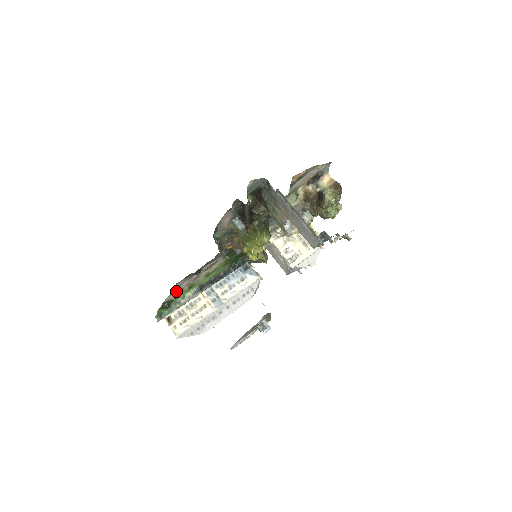
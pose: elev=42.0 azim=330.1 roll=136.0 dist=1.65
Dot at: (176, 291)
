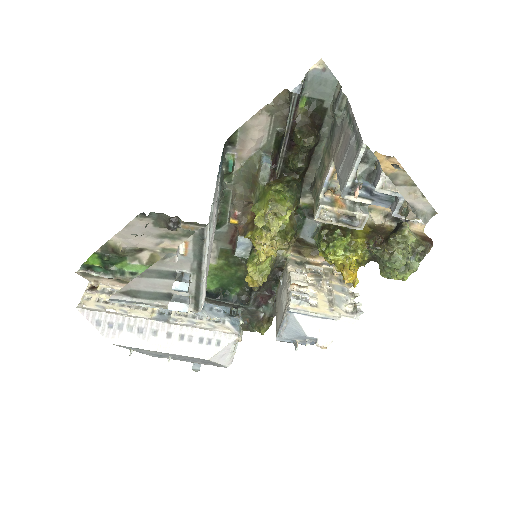
Dot at: (131, 240)
